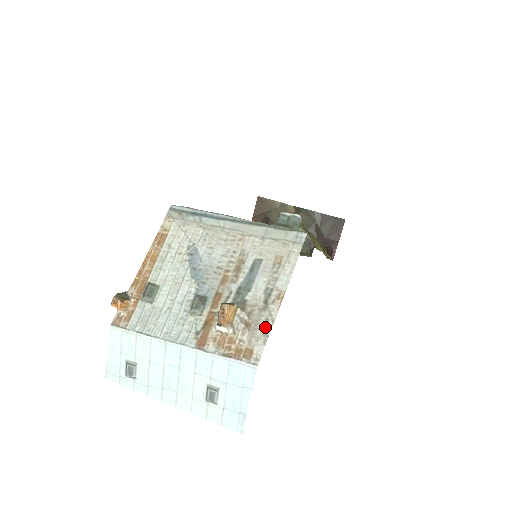
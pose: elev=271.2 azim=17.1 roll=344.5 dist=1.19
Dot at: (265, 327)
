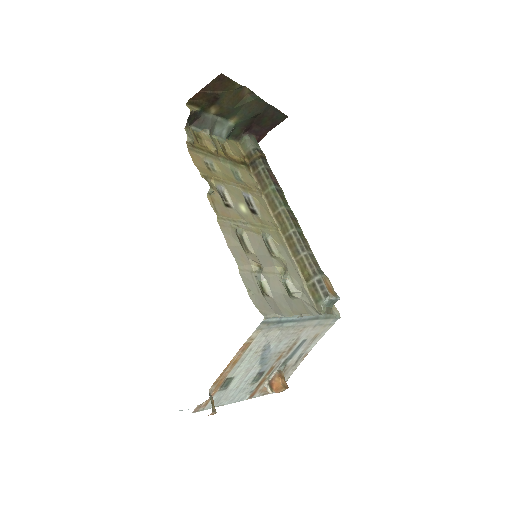
Dot at: (290, 374)
